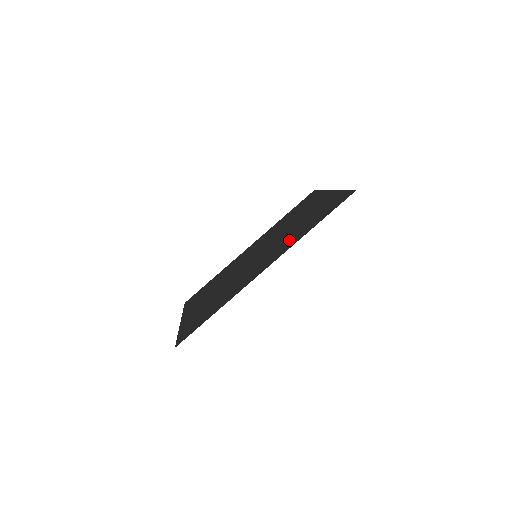
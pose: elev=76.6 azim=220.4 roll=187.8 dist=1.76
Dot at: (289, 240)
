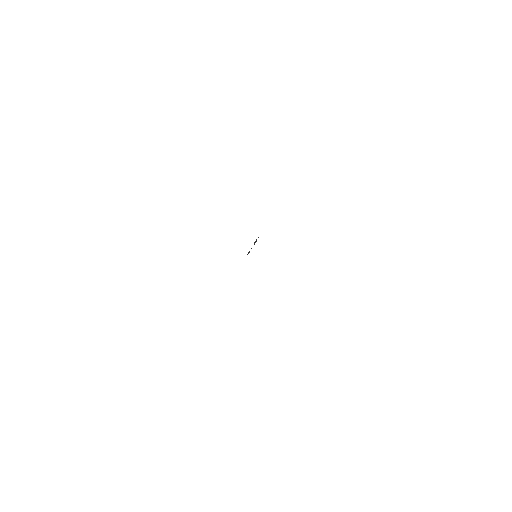
Dot at: occluded
